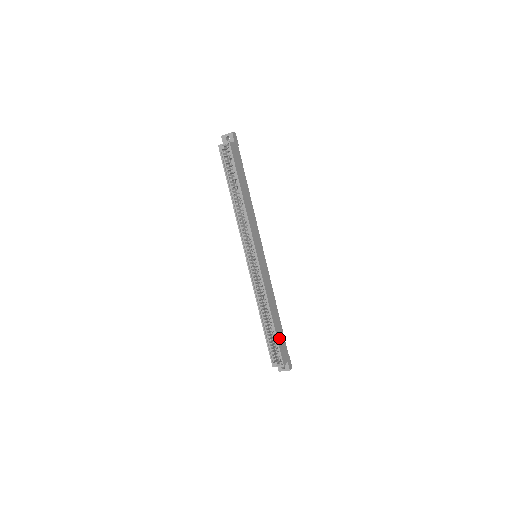
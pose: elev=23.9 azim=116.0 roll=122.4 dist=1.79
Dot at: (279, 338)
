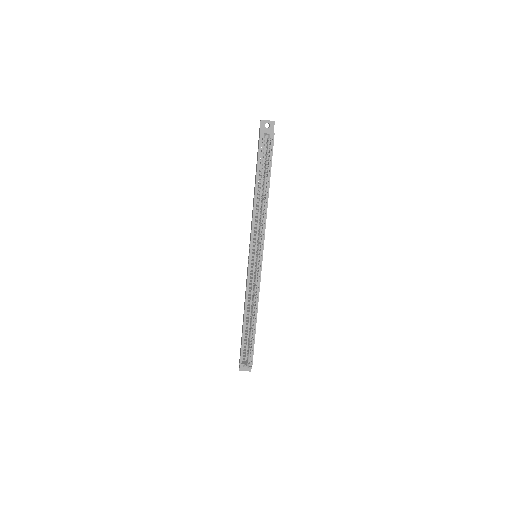
Dot at: occluded
